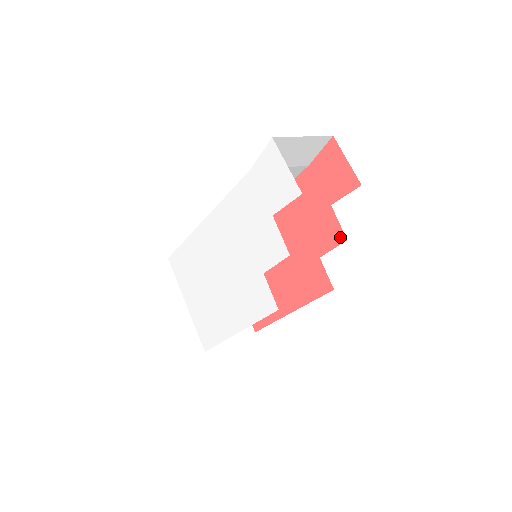
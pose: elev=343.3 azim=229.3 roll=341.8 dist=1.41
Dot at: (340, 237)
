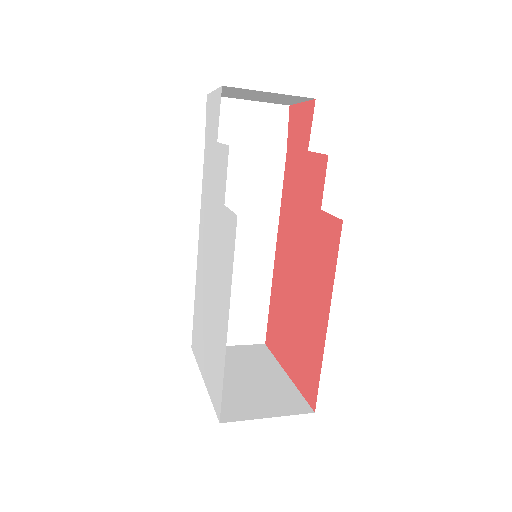
Dot at: (323, 162)
